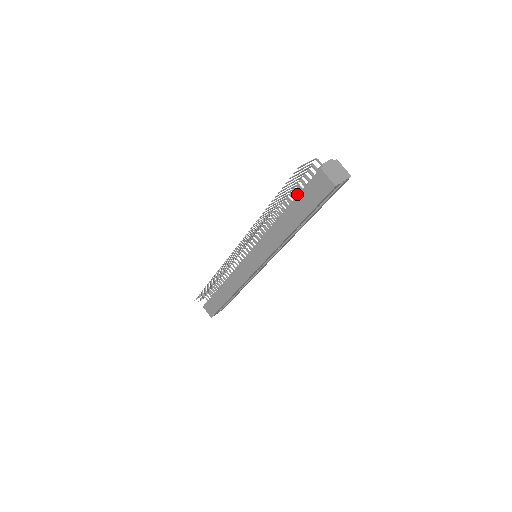
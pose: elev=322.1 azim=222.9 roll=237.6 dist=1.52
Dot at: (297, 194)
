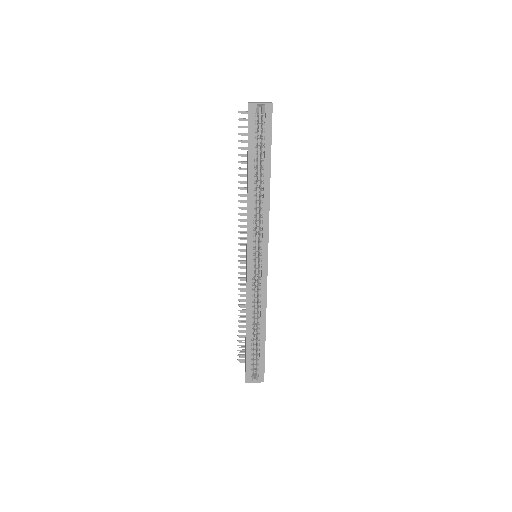
Dot at: occluded
